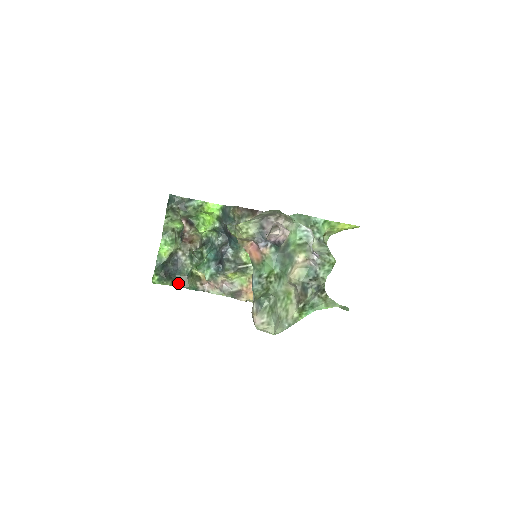
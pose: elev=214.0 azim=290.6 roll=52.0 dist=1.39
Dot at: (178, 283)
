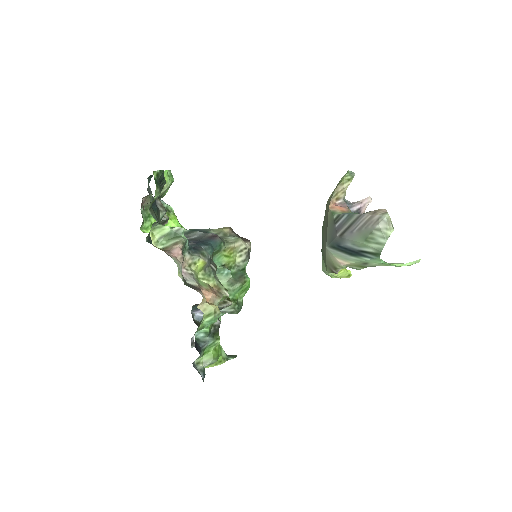
Dot at: (152, 212)
